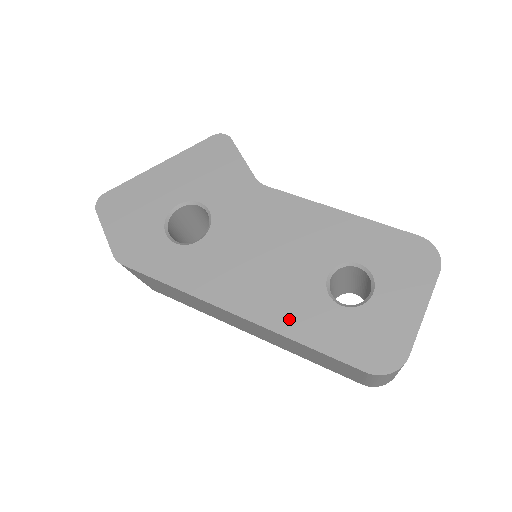
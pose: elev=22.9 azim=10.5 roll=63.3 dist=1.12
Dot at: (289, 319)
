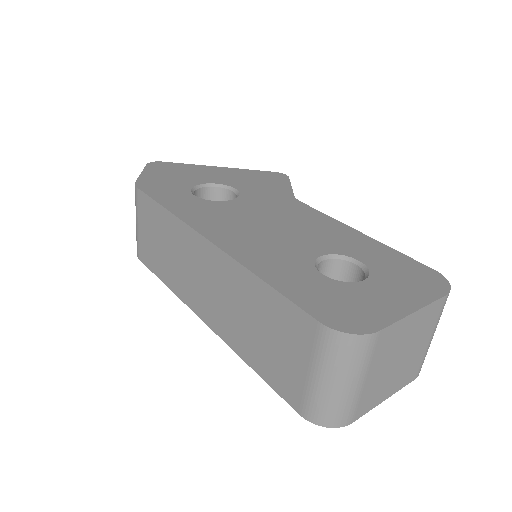
Dot at: (261, 262)
